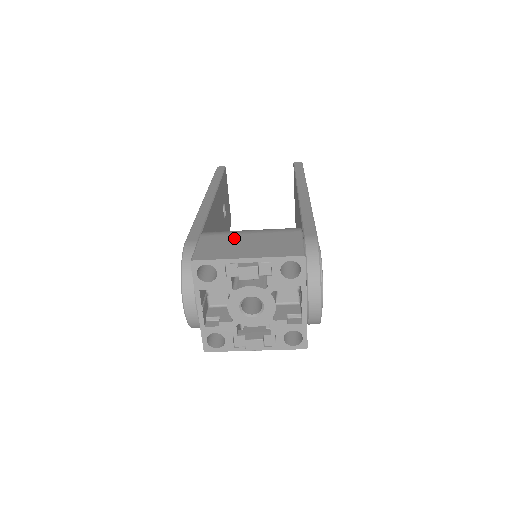
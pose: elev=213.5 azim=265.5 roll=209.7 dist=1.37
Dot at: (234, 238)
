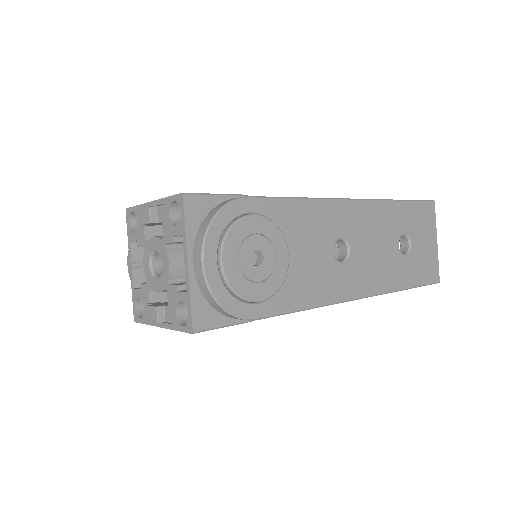
Dot at: occluded
